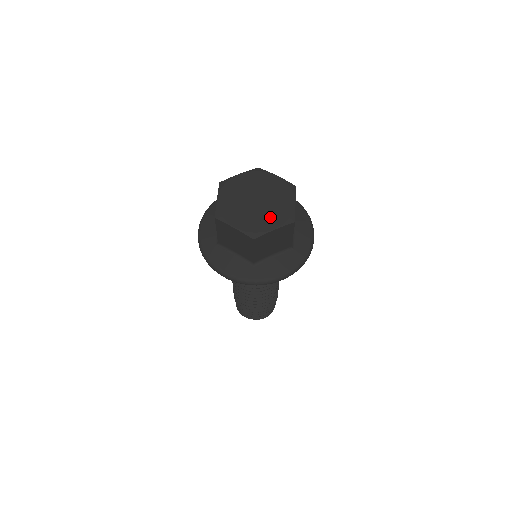
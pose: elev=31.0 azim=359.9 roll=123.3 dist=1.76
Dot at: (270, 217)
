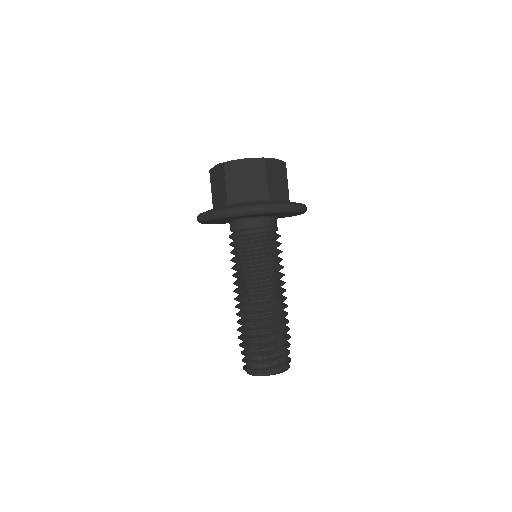
Dot at: occluded
